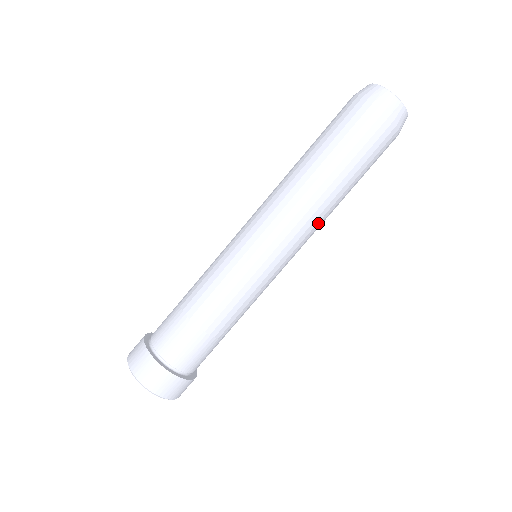
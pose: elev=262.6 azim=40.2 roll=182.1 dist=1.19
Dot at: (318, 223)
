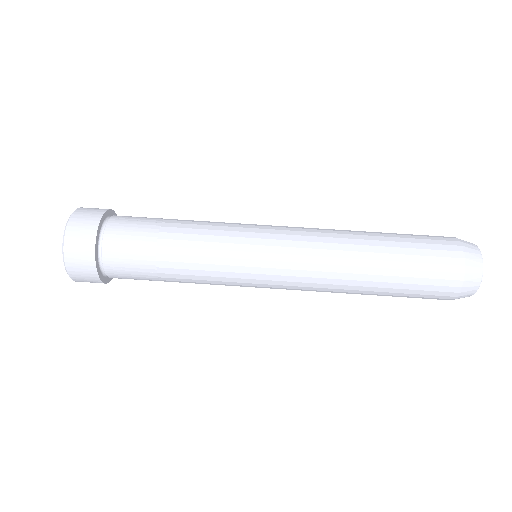
Dot at: (329, 273)
